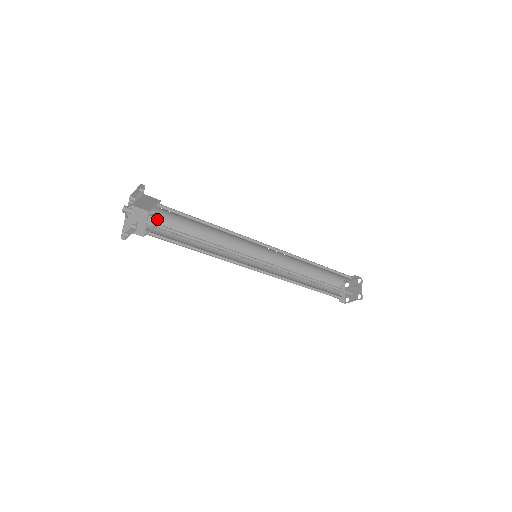
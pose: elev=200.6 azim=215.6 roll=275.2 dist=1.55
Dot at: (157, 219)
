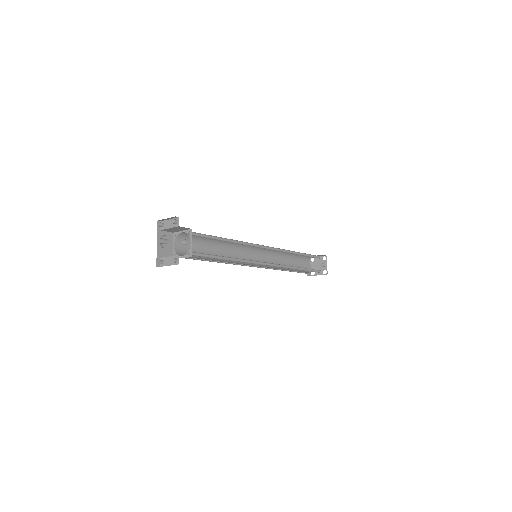
Dot at: (181, 240)
